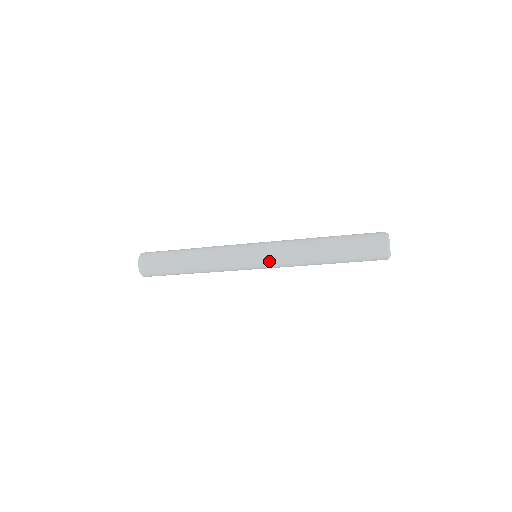
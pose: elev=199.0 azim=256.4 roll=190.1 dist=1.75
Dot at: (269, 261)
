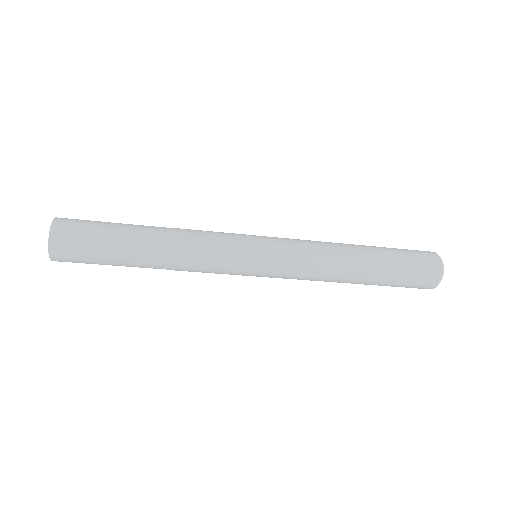
Dot at: (283, 266)
